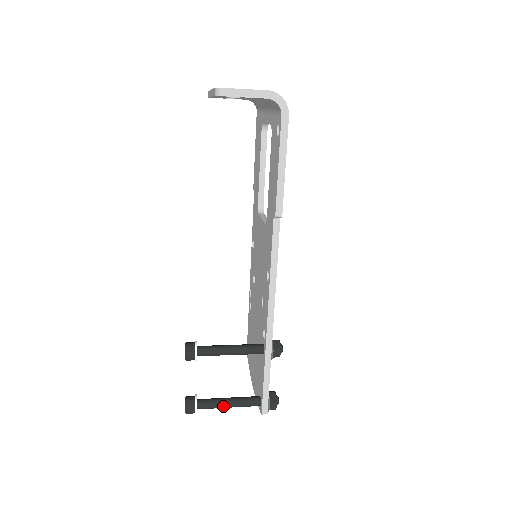
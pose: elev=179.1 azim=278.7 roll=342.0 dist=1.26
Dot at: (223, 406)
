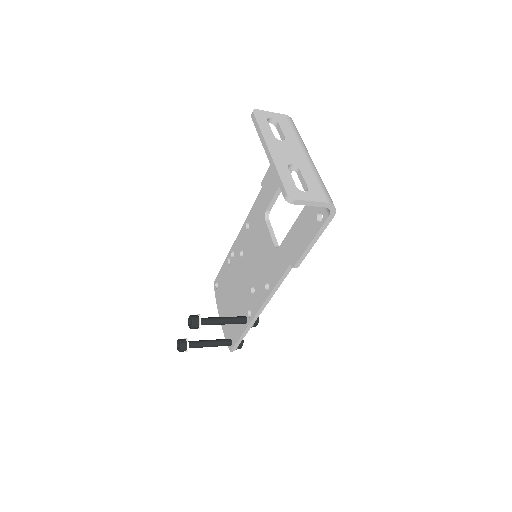
Dot at: occluded
